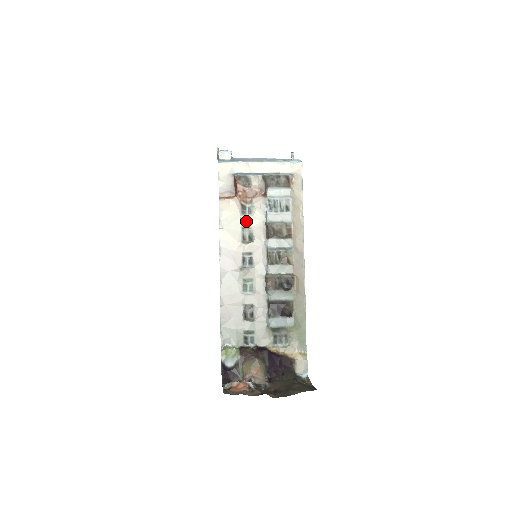
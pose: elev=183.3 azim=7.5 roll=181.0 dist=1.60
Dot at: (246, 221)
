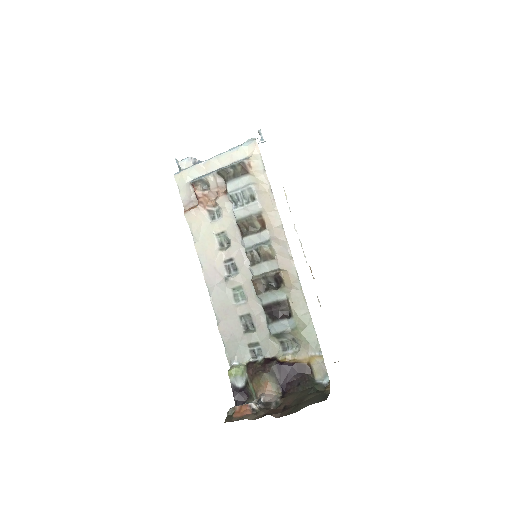
Dot at: (217, 226)
